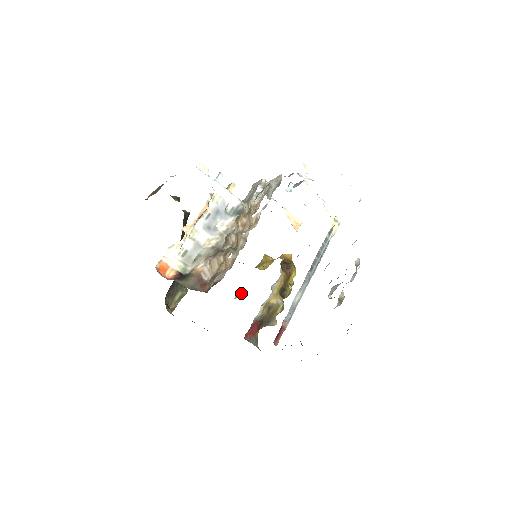
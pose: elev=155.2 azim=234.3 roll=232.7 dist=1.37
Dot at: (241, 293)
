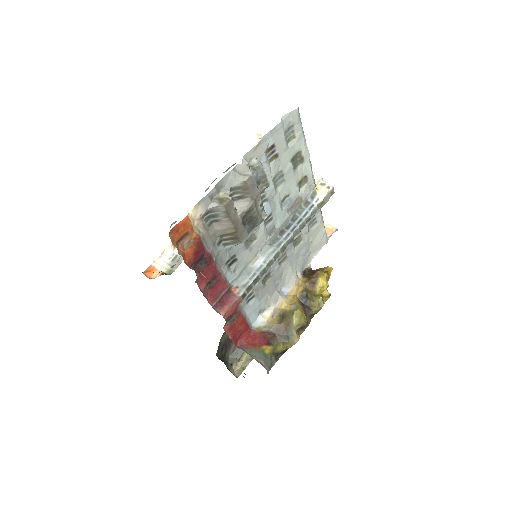
Dot at: occluded
